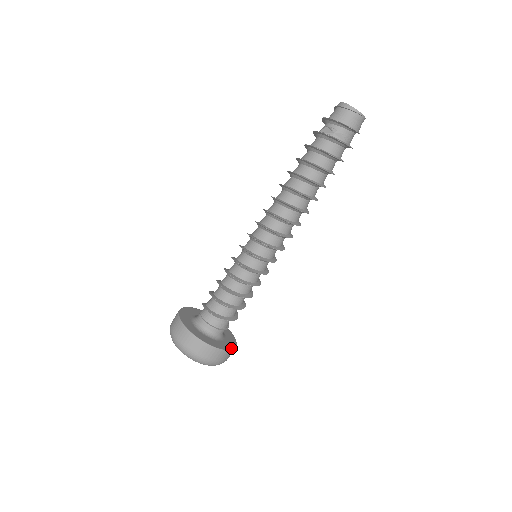
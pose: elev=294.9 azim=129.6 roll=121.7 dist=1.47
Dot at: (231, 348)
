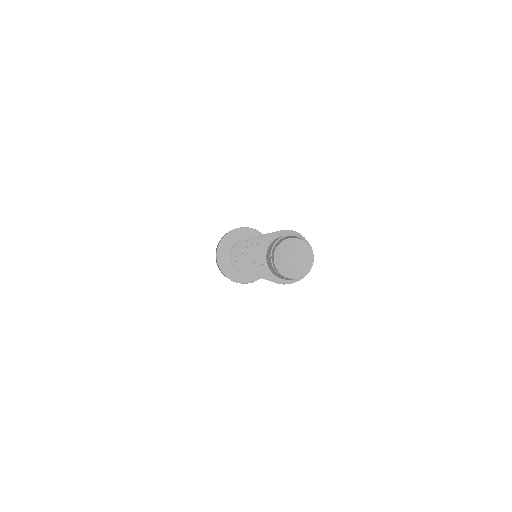
Dot at: (245, 282)
